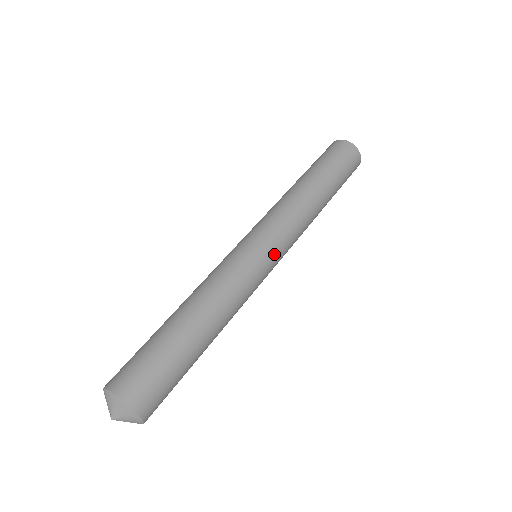
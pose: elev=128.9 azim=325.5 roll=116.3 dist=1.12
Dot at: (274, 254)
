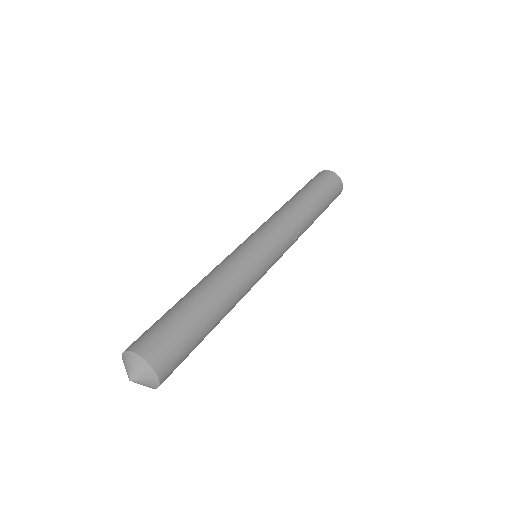
Dot at: (274, 259)
